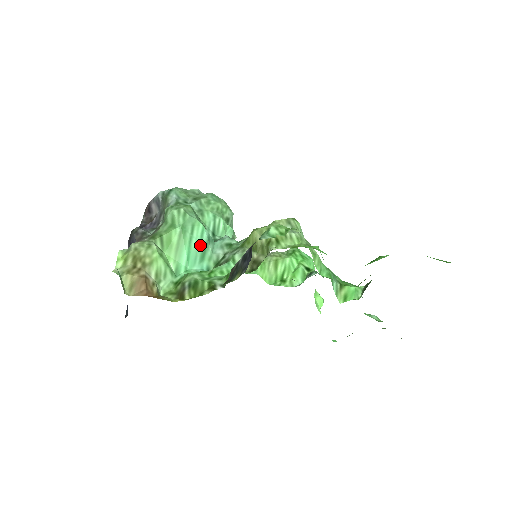
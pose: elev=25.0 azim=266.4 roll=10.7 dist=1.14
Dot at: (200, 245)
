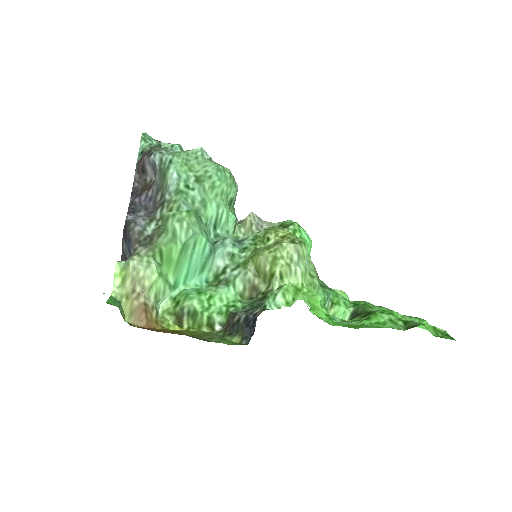
Dot at: (201, 259)
